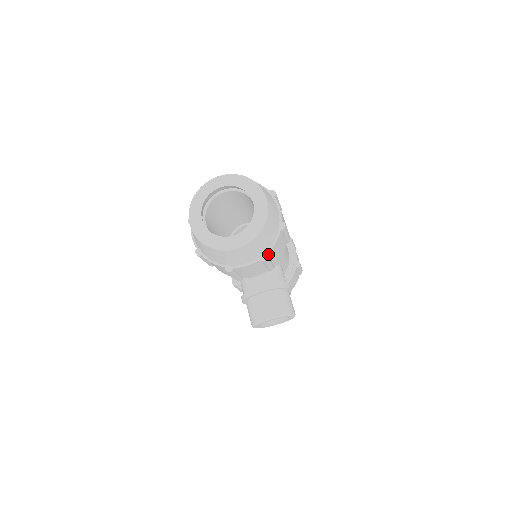
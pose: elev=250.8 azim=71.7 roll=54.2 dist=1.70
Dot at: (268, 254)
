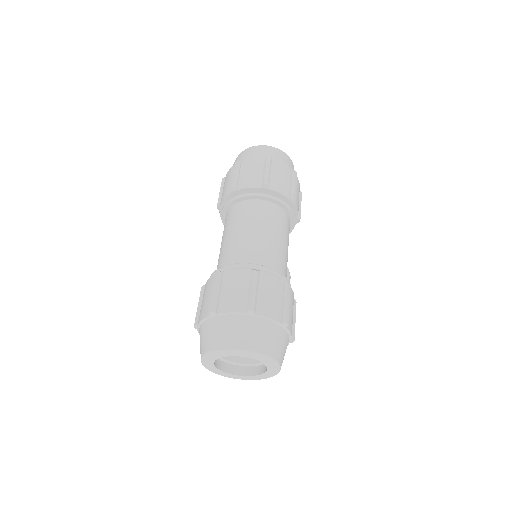
Dot at: occluded
